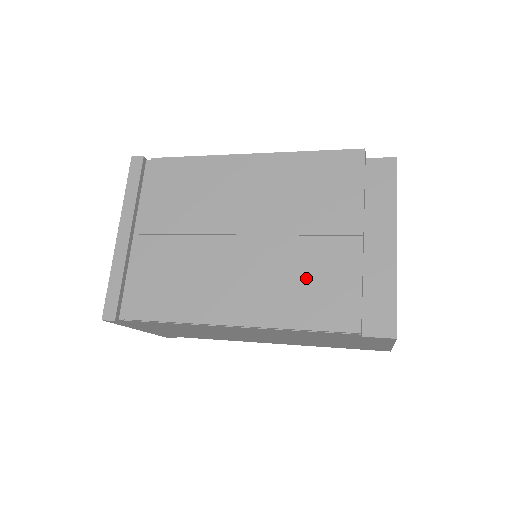
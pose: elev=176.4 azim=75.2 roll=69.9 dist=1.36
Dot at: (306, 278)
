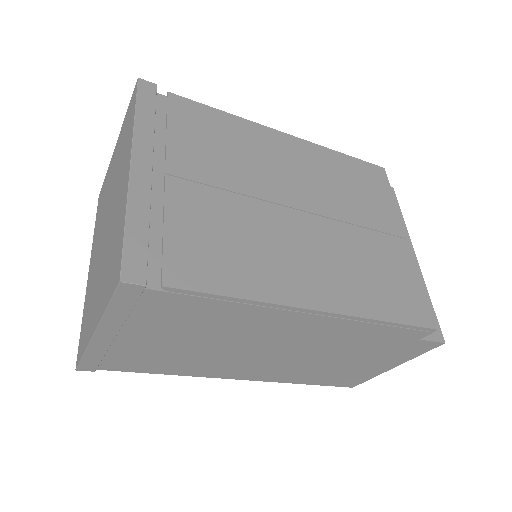
Dot at: (377, 269)
